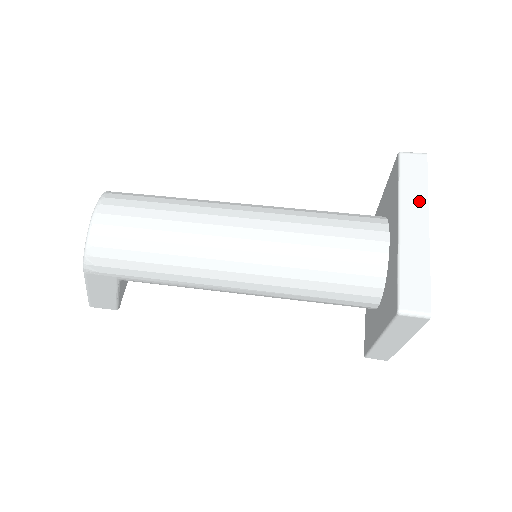
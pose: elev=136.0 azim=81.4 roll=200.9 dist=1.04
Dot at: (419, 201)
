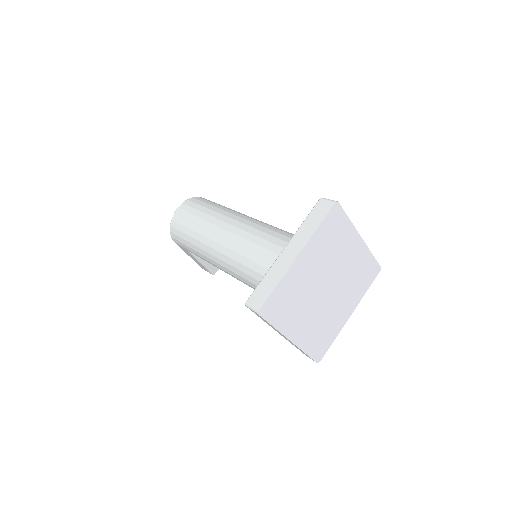
Dot at: (306, 236)
